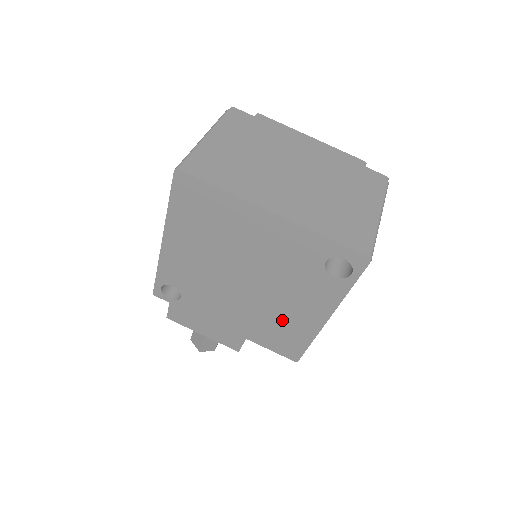
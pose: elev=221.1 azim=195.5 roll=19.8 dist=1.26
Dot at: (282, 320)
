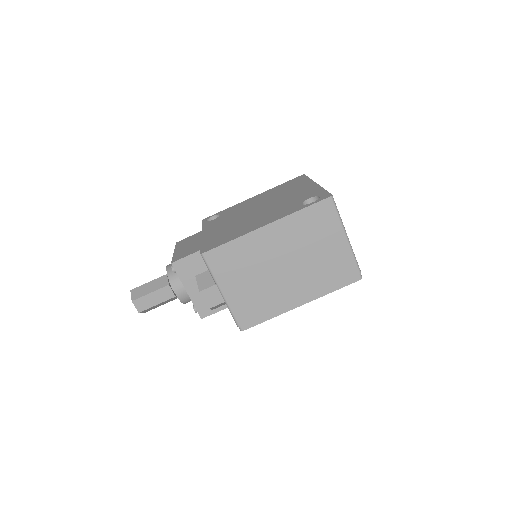
Dot at: (240, 228)
